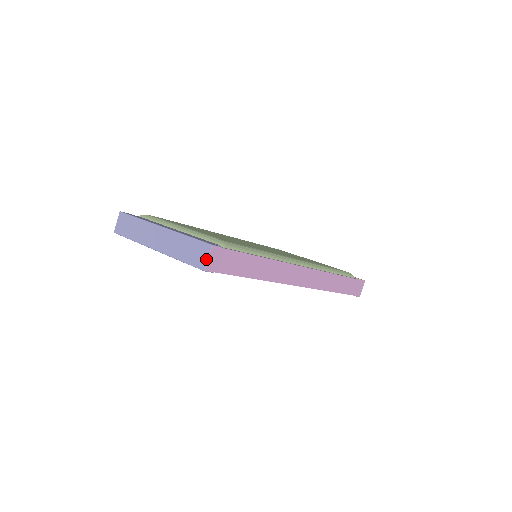
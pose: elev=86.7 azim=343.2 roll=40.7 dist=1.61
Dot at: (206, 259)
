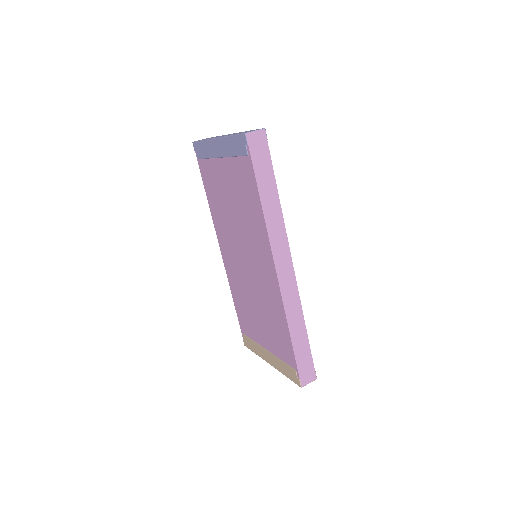
Dot at: occluded
